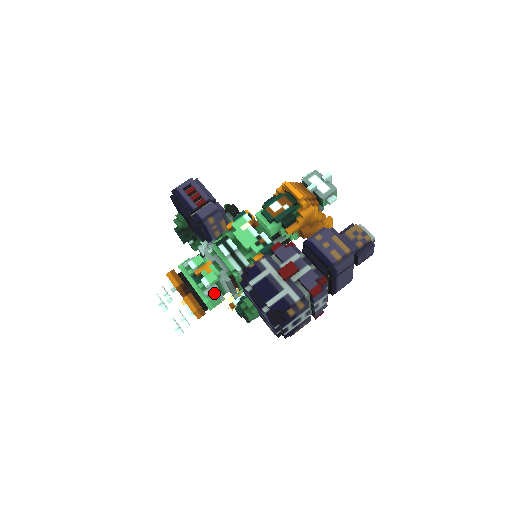
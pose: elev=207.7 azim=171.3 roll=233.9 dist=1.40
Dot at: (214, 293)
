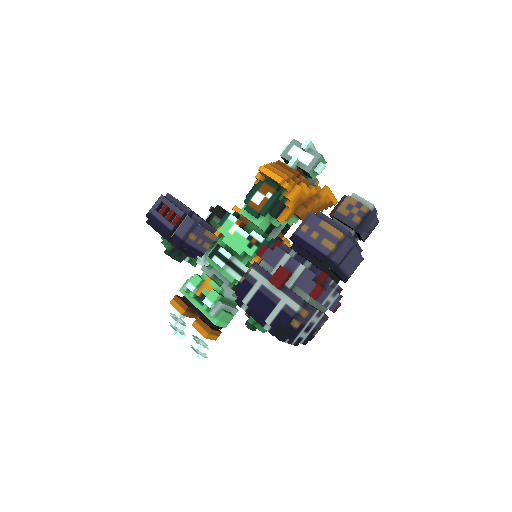
Dot at: (221, 311)
